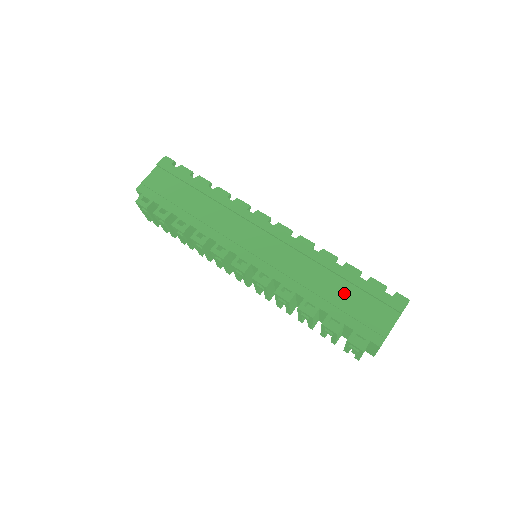
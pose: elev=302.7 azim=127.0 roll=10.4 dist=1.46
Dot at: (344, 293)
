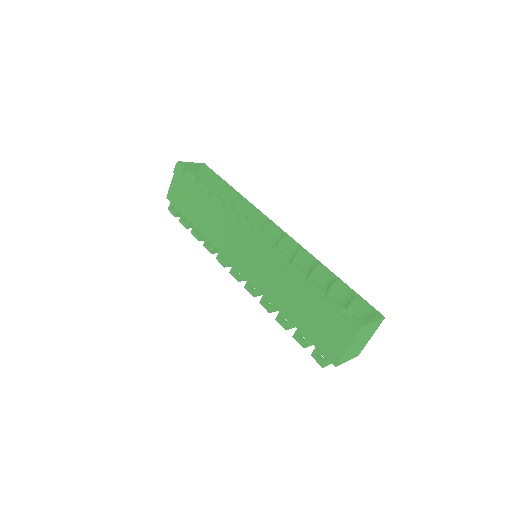
Dot at: (308, 311)
